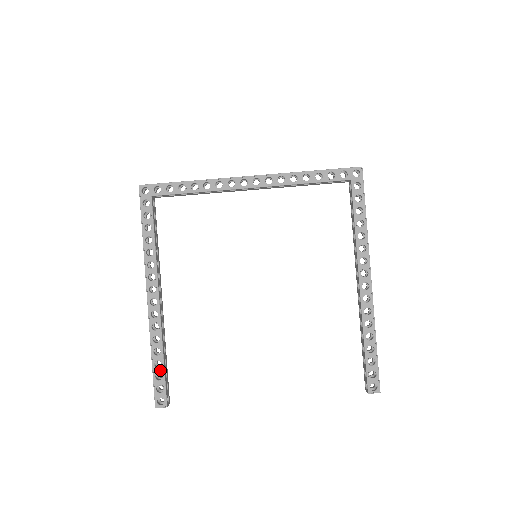
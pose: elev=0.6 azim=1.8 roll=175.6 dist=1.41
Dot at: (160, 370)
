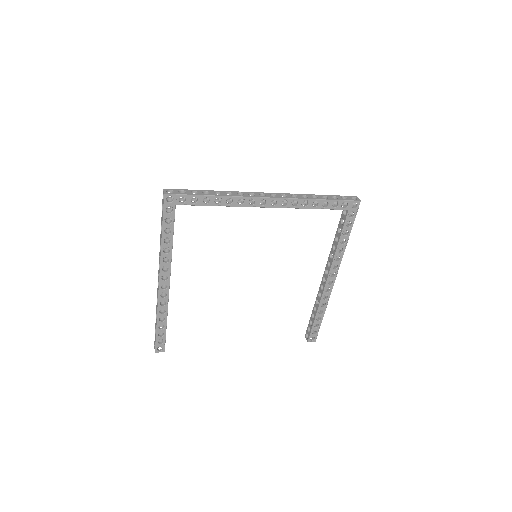
Dot at: (163, 331)
